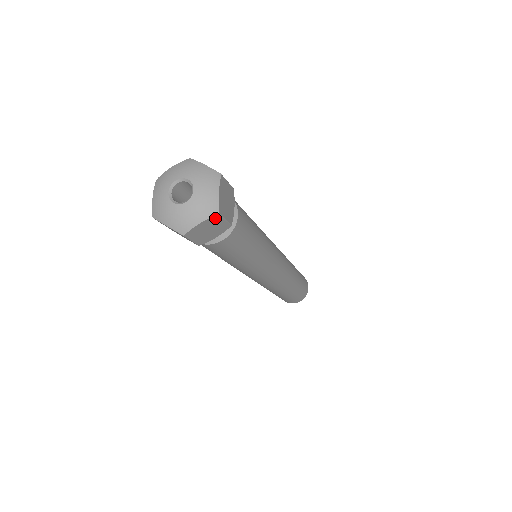
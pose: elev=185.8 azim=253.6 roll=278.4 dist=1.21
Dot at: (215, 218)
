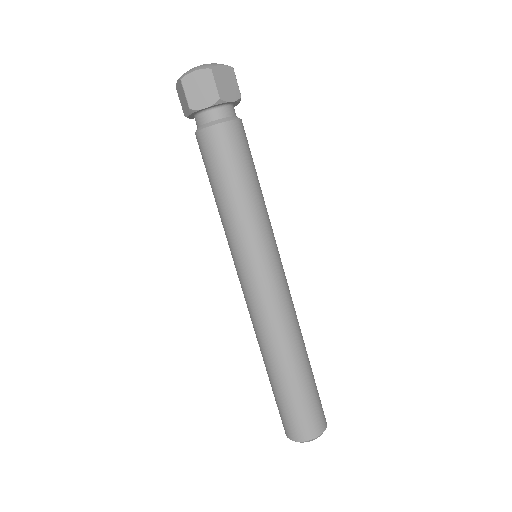
Dot at: (207, 74)
